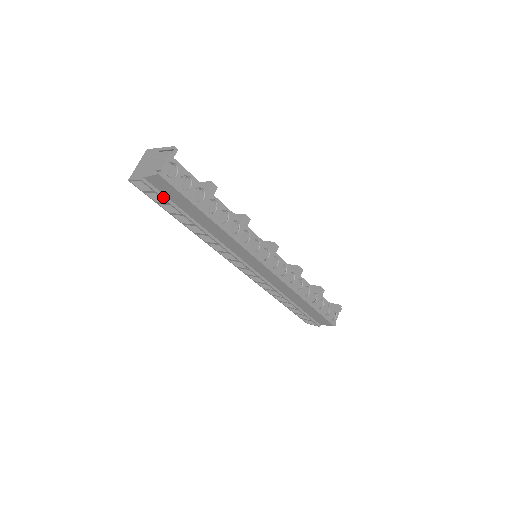
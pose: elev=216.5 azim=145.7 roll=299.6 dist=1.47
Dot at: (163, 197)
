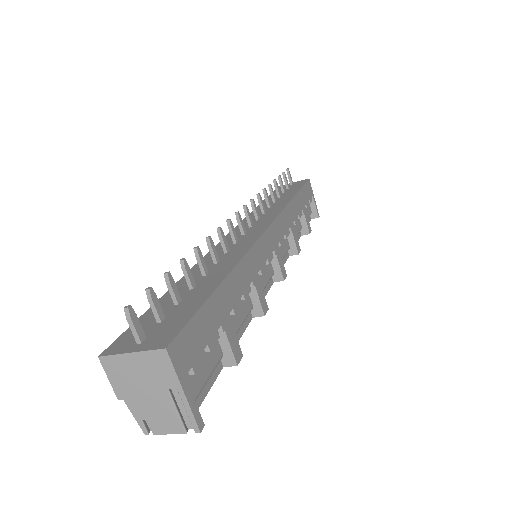
Dot at: occluded
